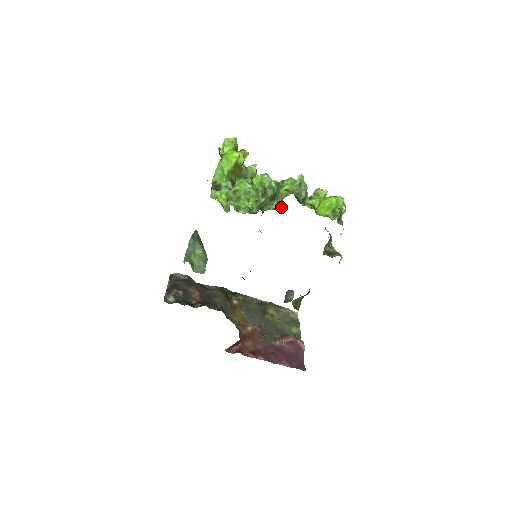
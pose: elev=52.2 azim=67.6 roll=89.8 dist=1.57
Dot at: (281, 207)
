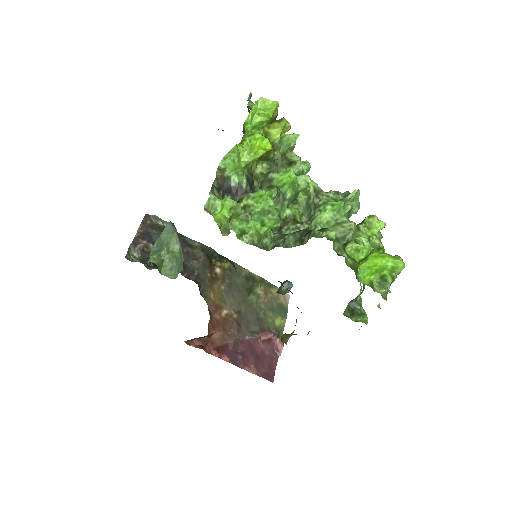
Dot at: occluded
